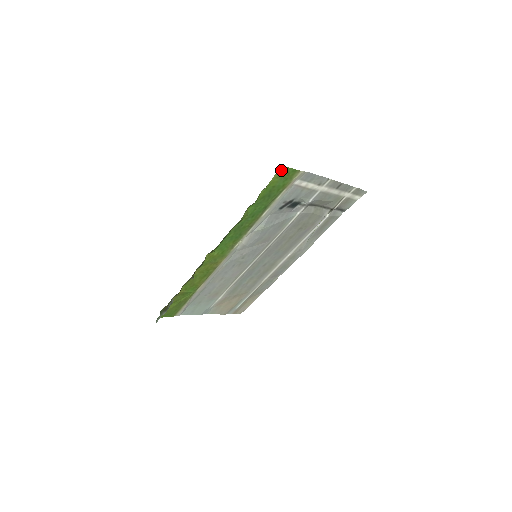
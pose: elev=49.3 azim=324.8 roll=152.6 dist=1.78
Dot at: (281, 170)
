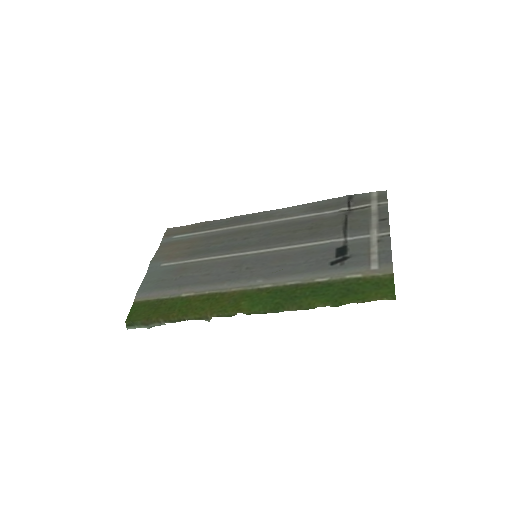
Dot at: (388, 295)
